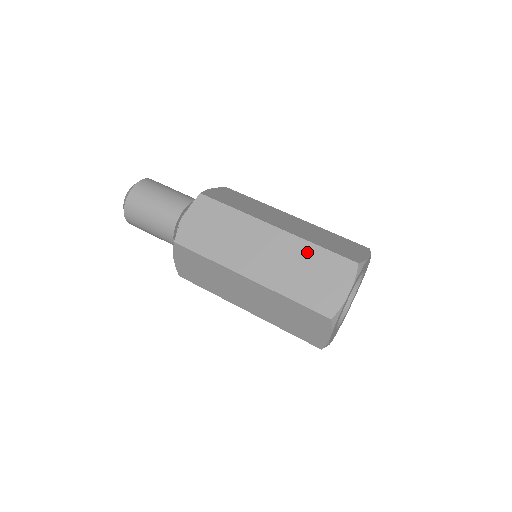
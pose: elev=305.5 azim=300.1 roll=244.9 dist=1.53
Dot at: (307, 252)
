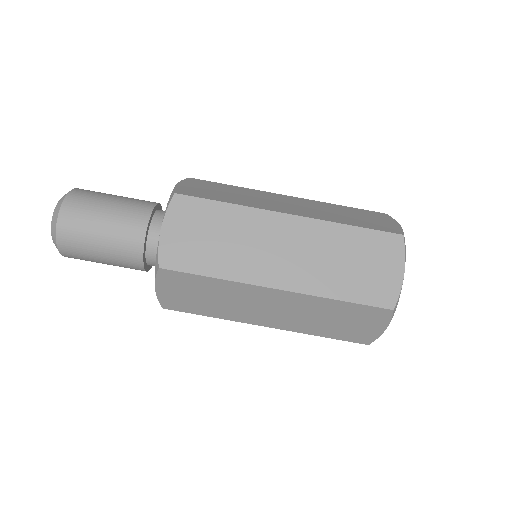
Dot at: (327, 306)
